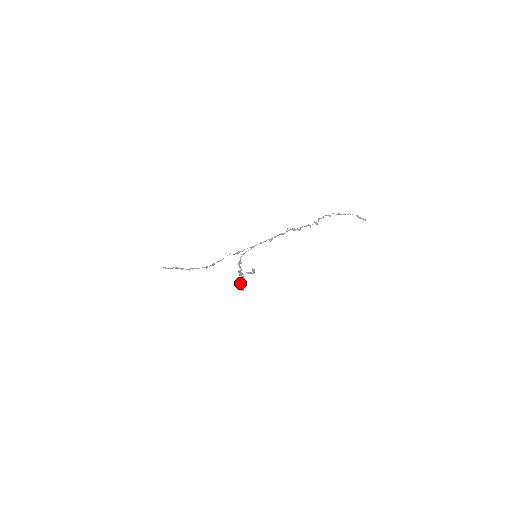
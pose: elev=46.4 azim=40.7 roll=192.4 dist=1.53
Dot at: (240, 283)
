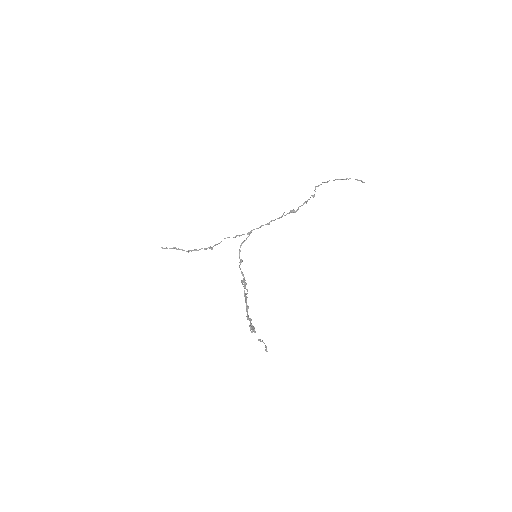
Dot at: (247, 308)
